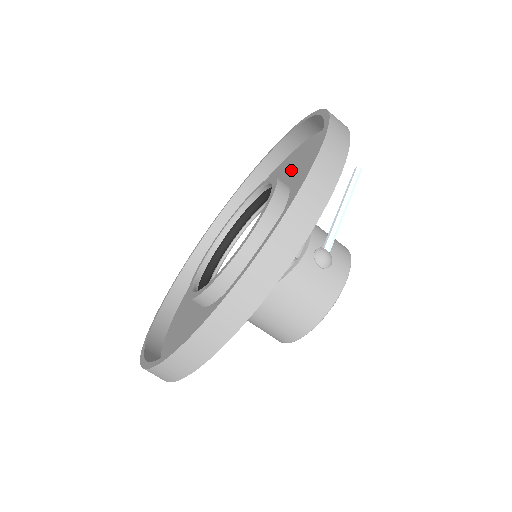
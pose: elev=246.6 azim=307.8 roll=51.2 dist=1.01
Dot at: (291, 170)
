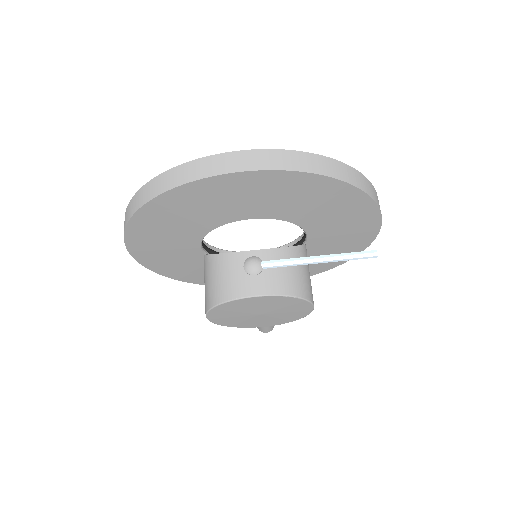
Dot at: occluded
